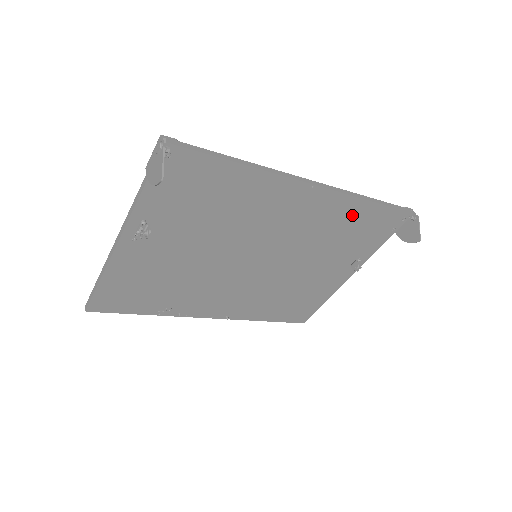
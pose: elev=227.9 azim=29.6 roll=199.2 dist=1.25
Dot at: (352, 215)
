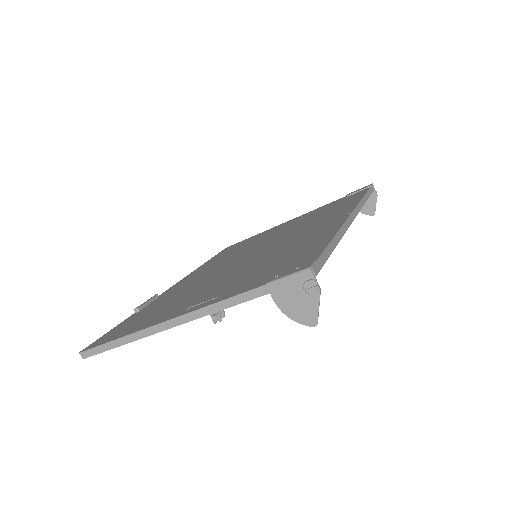
Dot at: occluded
